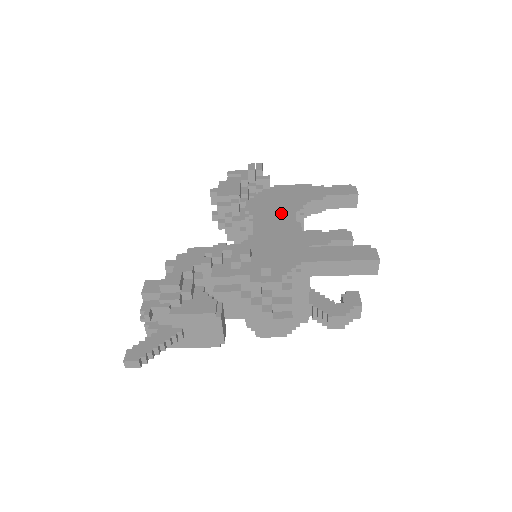
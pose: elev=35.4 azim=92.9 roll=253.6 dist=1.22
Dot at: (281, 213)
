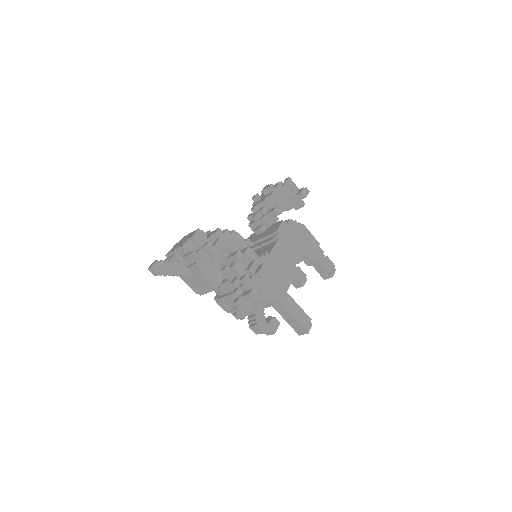
Dot at: (292, 252)
